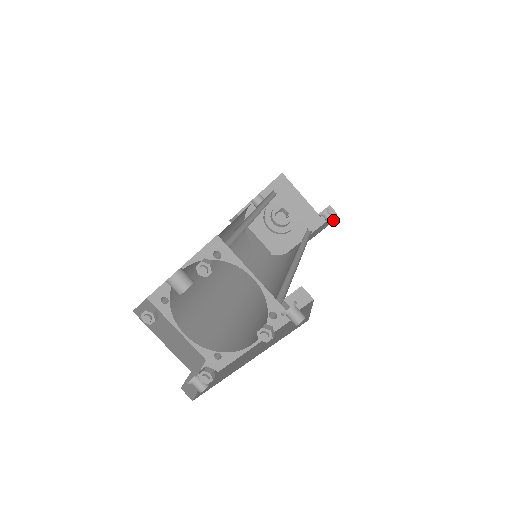
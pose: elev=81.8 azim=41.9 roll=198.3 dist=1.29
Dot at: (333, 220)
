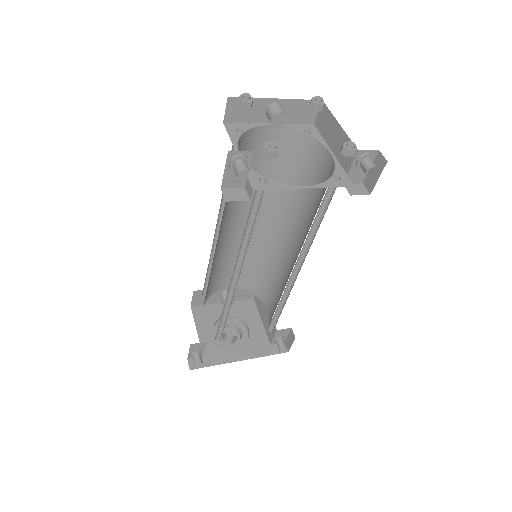
Dot at: (292, 340)
